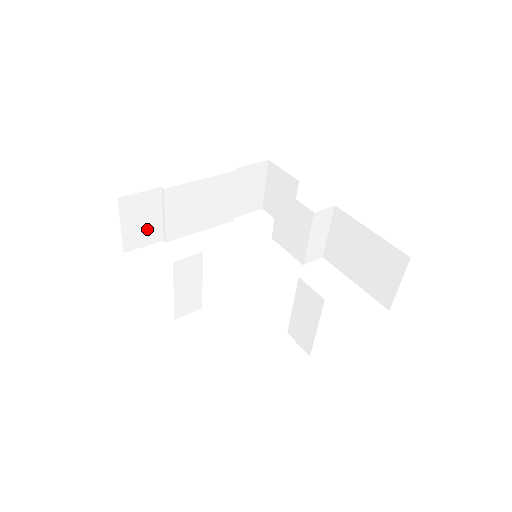
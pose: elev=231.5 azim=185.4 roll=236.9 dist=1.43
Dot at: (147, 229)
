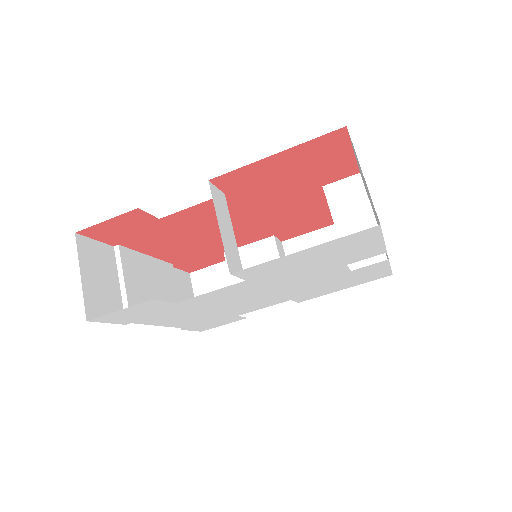
Dot at: (107, 297)
